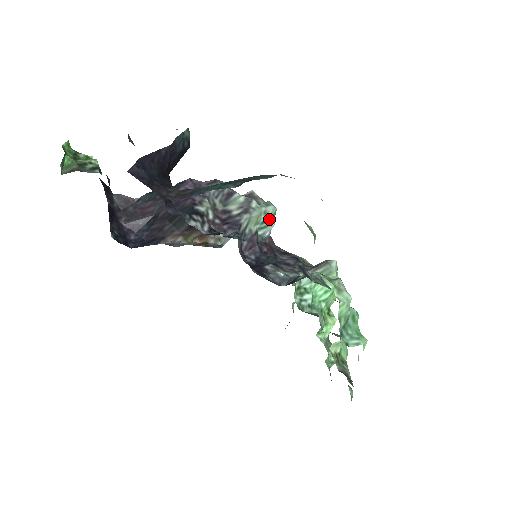
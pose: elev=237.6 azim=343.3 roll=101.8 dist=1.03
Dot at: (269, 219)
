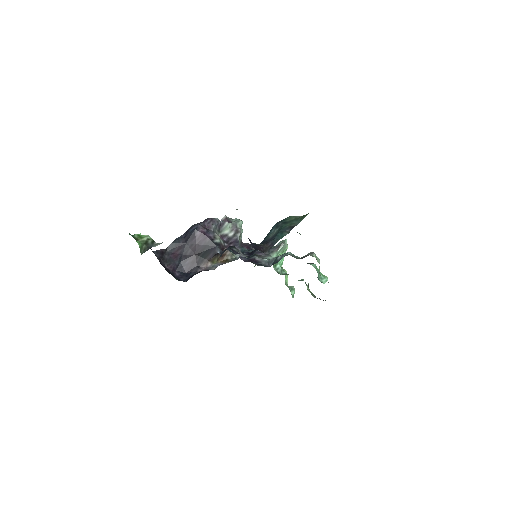
Dot at: occluded
